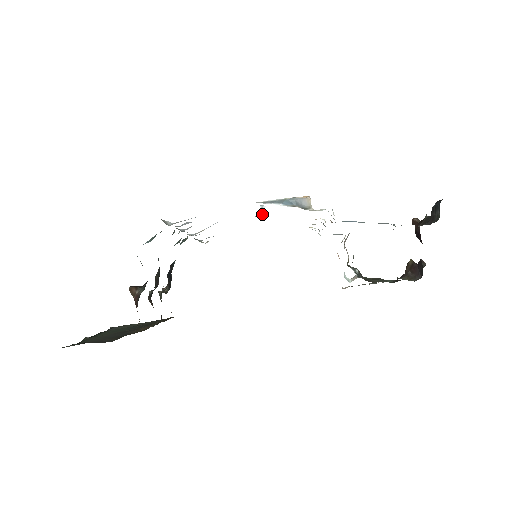
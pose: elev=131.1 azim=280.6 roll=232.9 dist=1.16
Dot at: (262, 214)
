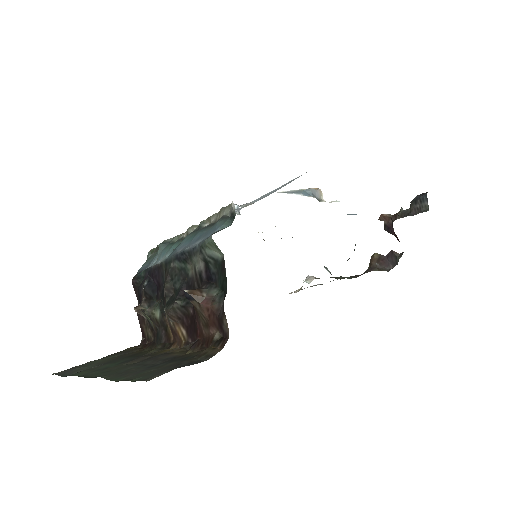
Dot at: (239, 213)
